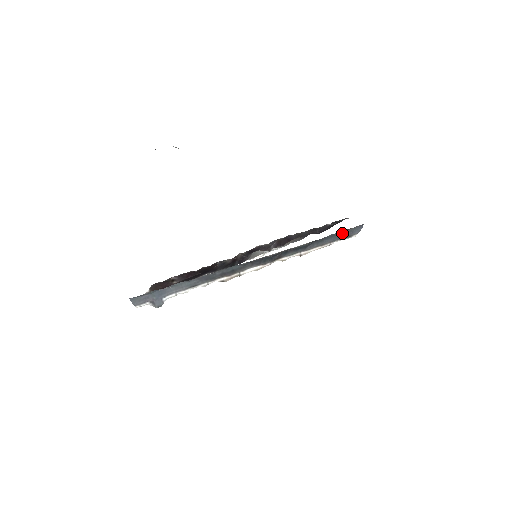
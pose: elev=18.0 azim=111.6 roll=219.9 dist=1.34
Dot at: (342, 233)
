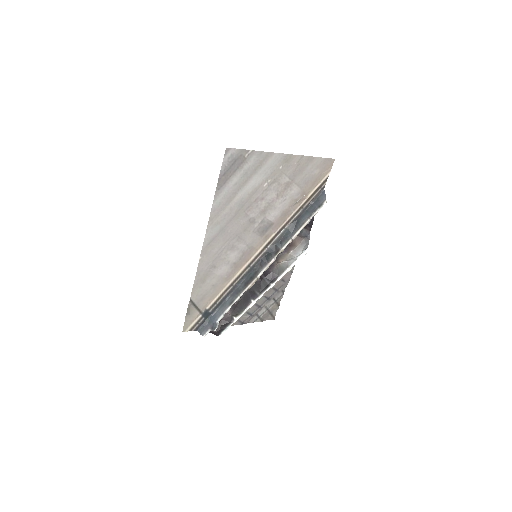
Dot at: (312, 206)
